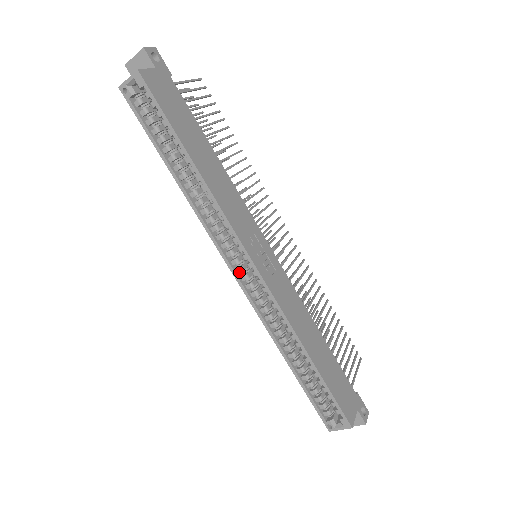
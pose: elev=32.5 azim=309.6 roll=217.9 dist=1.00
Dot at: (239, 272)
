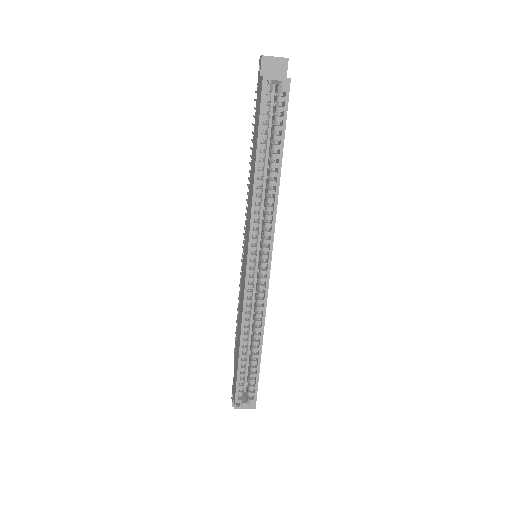
Dot at: (251, 266)
